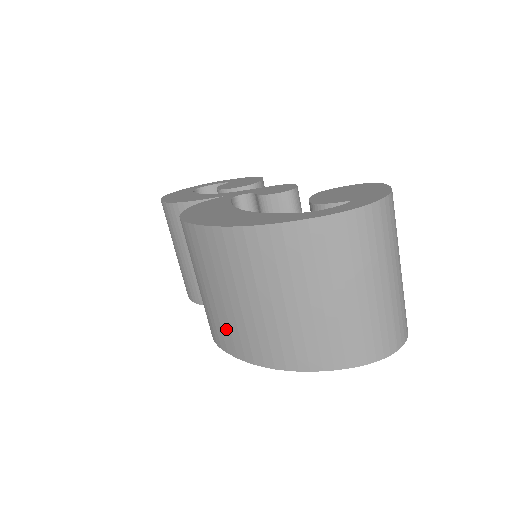
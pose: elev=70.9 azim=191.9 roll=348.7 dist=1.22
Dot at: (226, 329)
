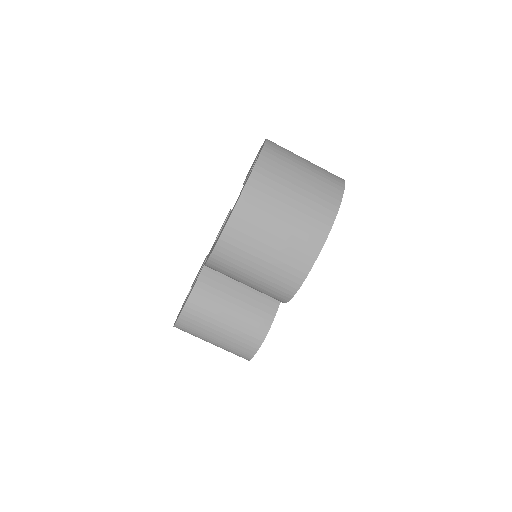
Dot at: (296, 252)
